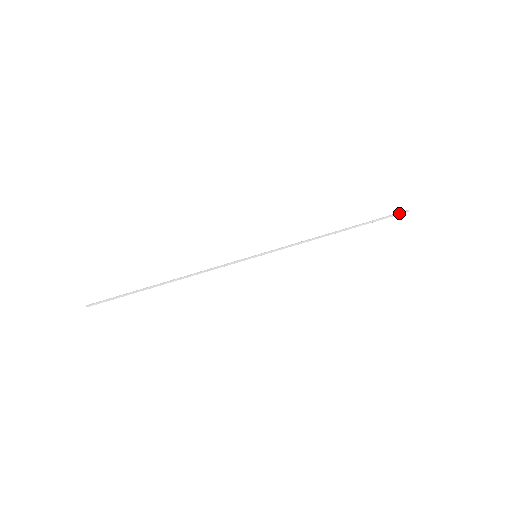
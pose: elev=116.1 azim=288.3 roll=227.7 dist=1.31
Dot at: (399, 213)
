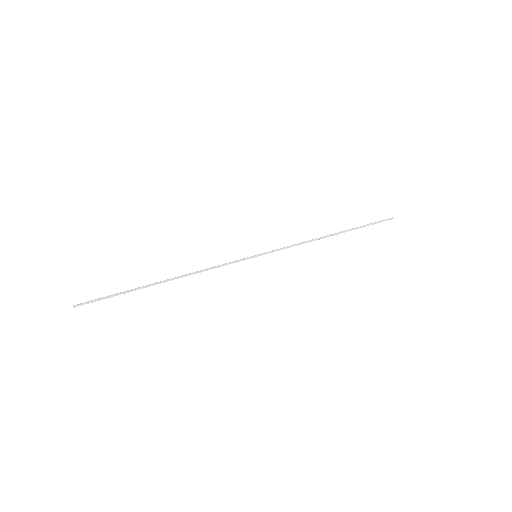
Dot at: (385, 220)
